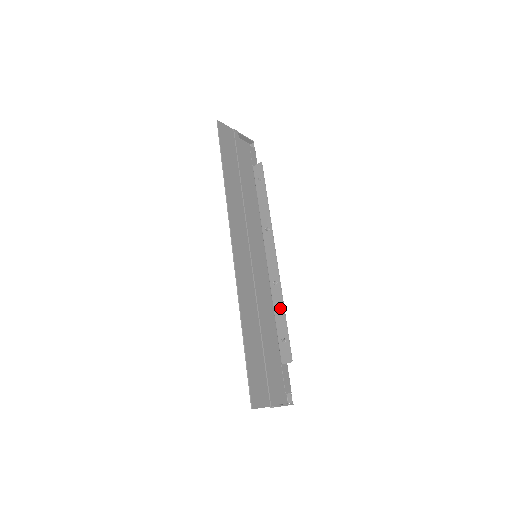
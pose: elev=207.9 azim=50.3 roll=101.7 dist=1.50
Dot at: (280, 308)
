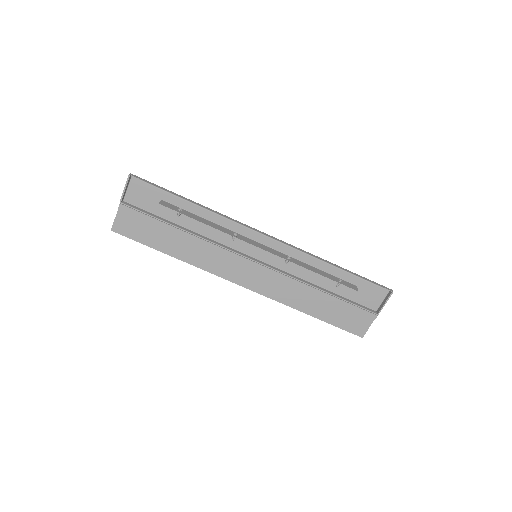
Dot at: (311, 270)
